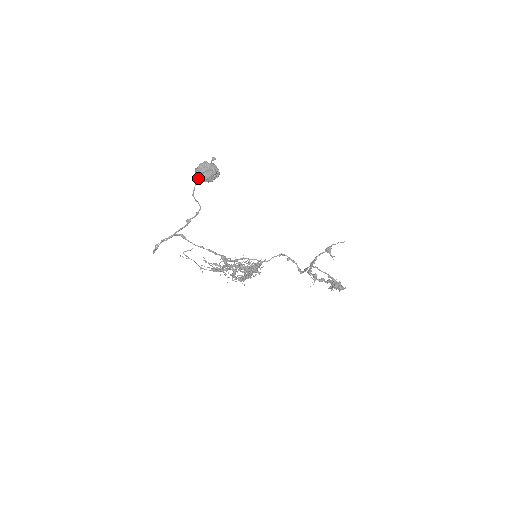
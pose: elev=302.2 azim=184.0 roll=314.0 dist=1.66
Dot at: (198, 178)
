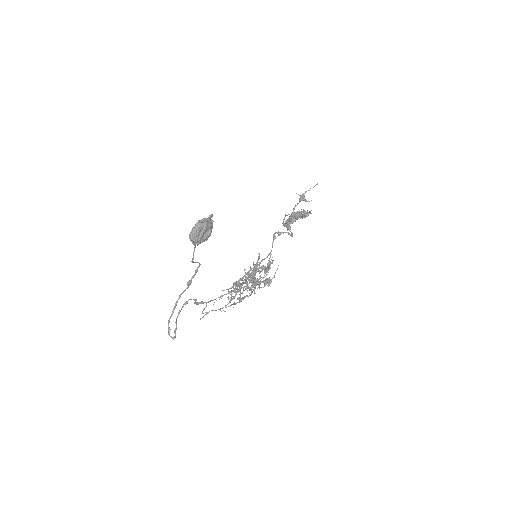
Dot at: occluded
